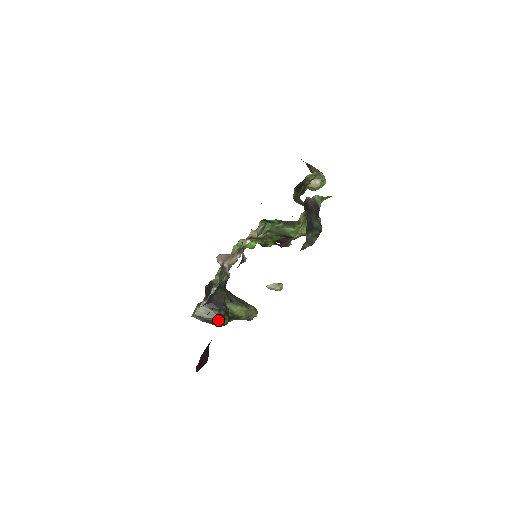
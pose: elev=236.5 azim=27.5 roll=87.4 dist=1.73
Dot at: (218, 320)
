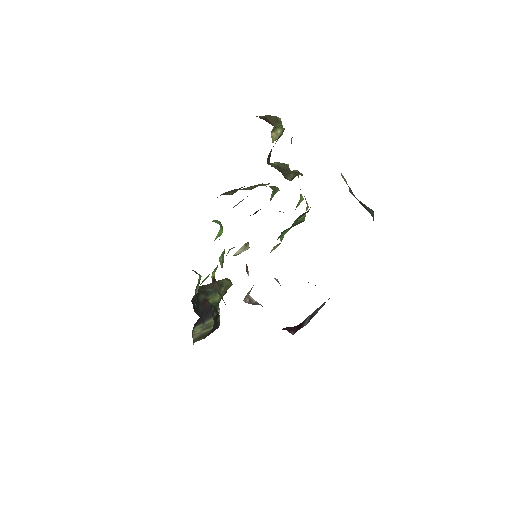
Dot at: (215, 324)
